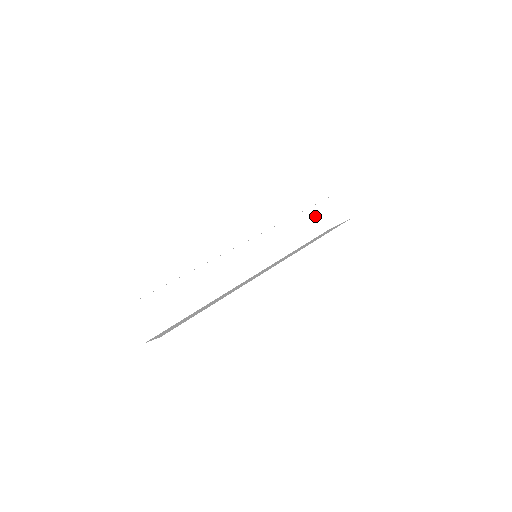
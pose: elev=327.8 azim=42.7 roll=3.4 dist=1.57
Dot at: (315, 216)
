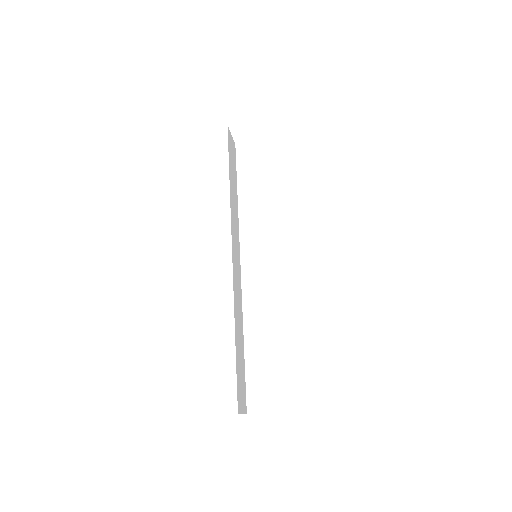
Dot at: (231, 142)
